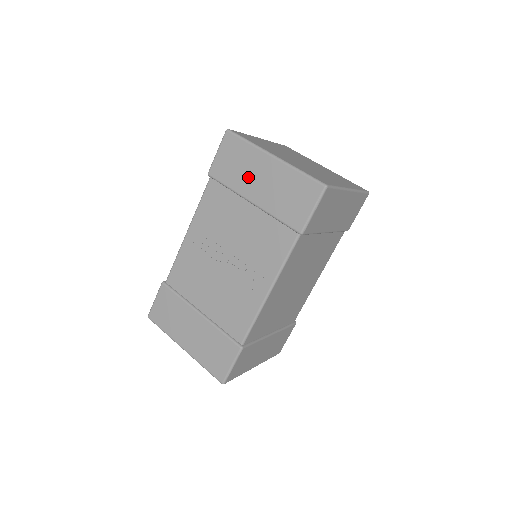
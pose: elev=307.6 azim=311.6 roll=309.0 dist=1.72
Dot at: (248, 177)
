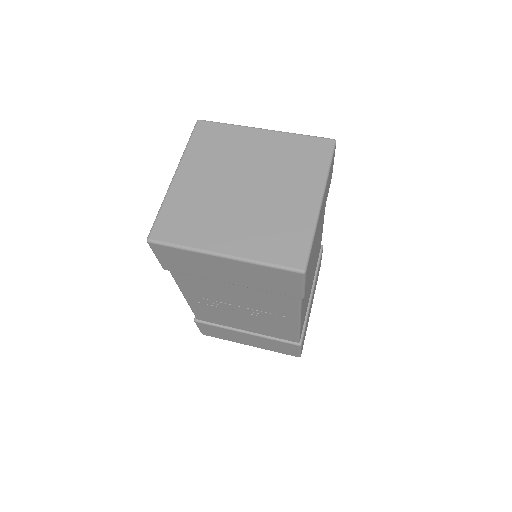
Dot at: (210, 271)
